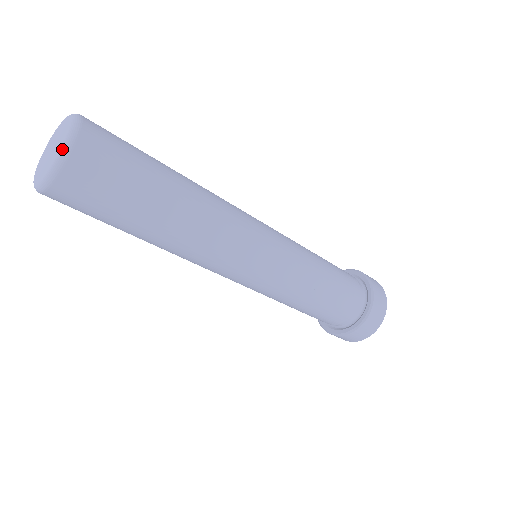
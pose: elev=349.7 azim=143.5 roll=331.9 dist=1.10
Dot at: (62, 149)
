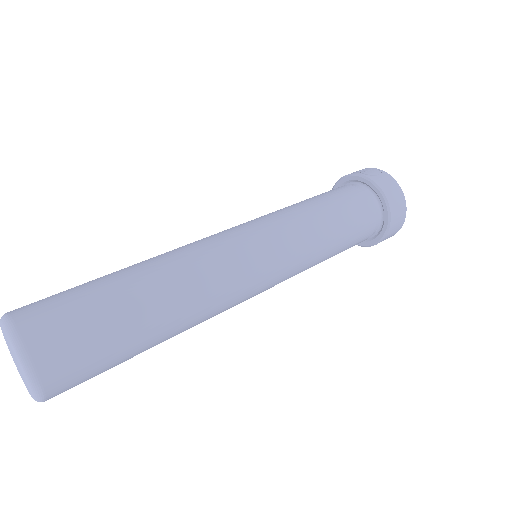
Dot at: (31, 387)
